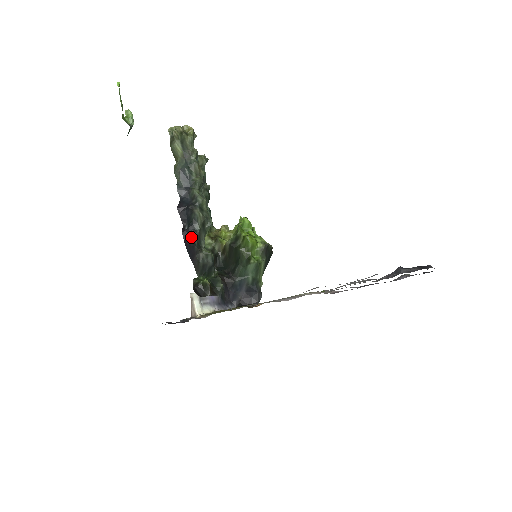
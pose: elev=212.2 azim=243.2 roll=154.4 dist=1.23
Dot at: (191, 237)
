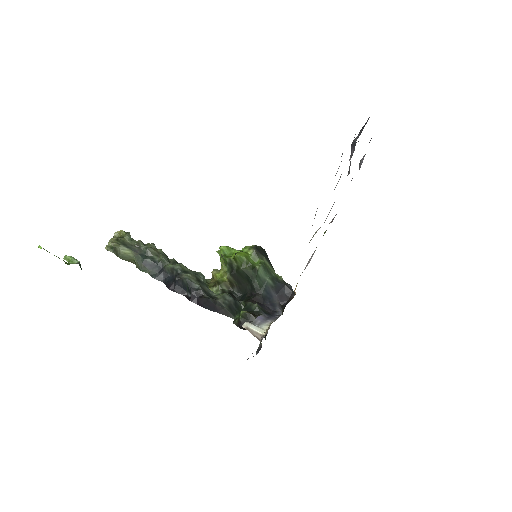
Dot at: (199, 297)
